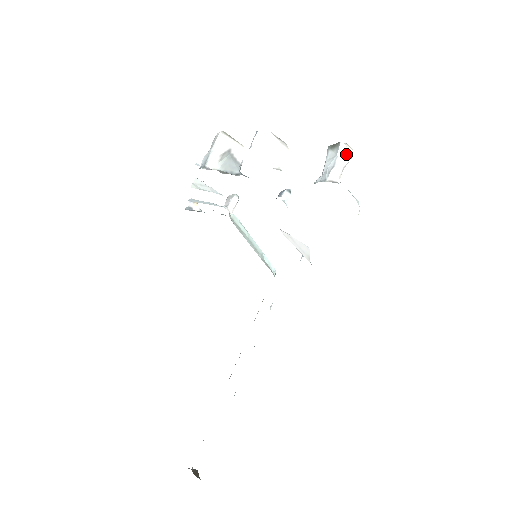
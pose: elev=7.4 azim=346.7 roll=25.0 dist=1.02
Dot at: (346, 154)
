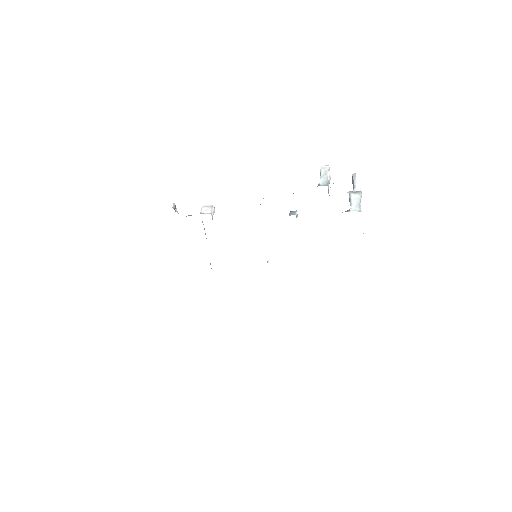
Dot at: occluded
